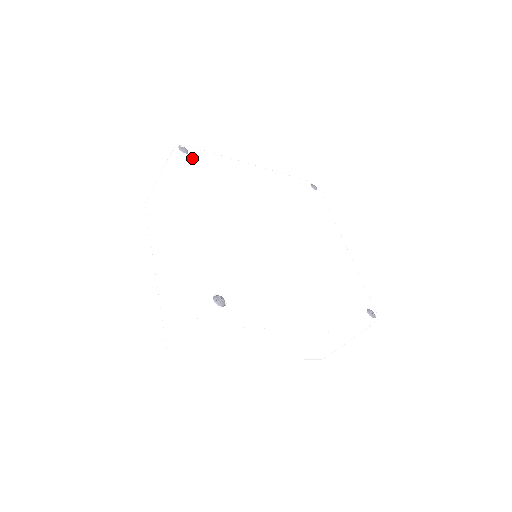
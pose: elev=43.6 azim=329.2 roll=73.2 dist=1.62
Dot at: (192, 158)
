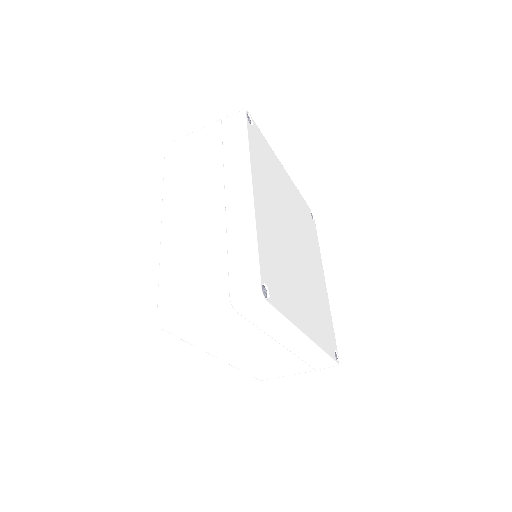
Dot at: (254, 132)
